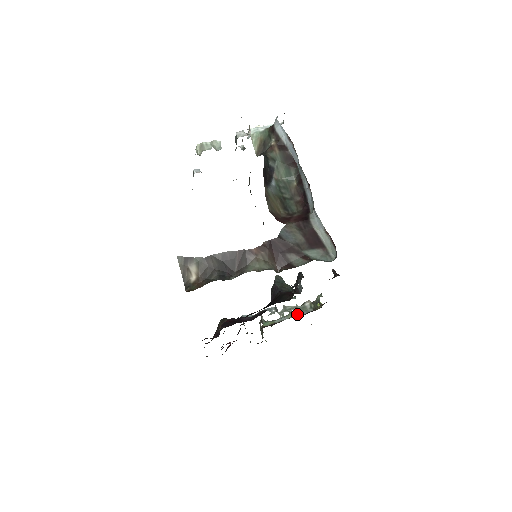
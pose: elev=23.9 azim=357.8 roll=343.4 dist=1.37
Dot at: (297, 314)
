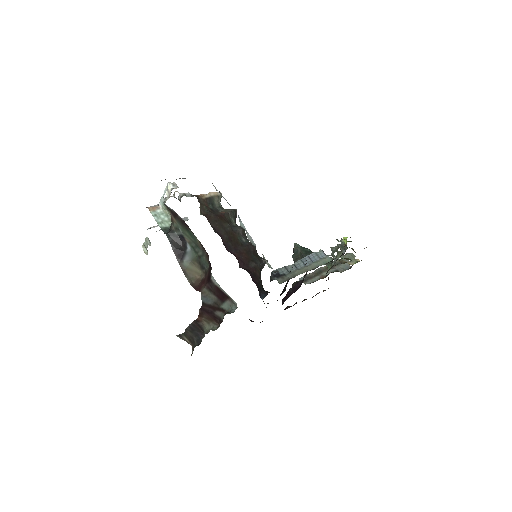
Dot at: (341, 253)
